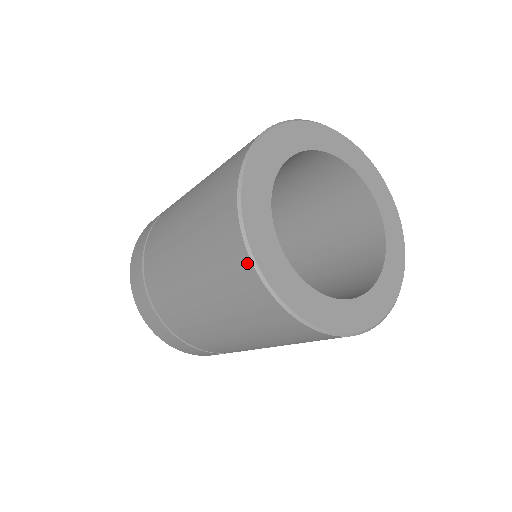
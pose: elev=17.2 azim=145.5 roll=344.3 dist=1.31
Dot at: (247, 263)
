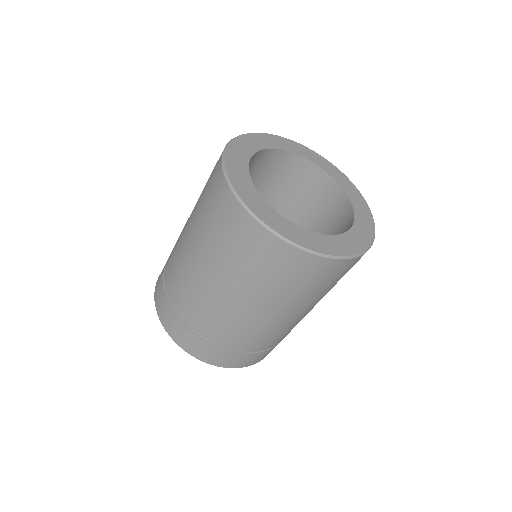
Dot at: (220, 159)
